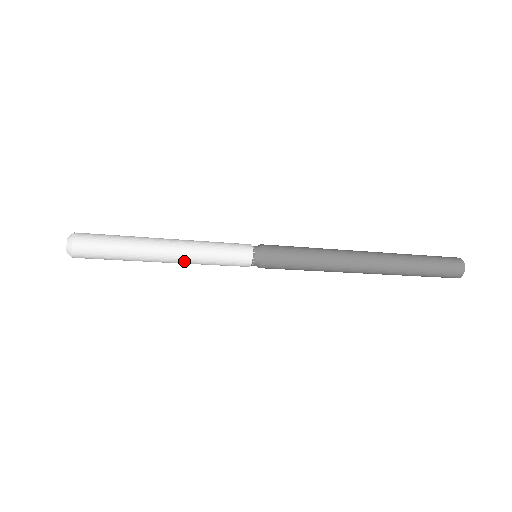
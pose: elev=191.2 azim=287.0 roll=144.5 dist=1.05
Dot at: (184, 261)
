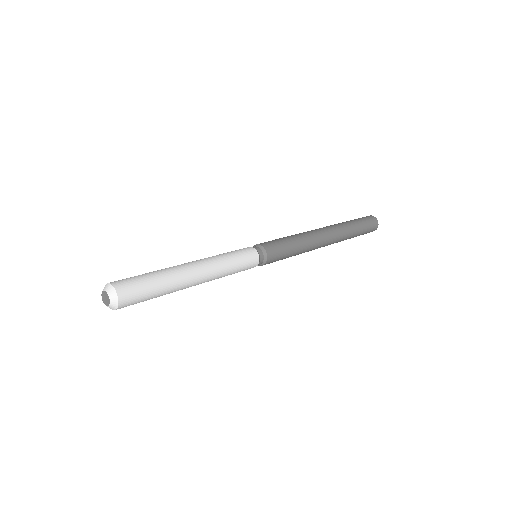
Dot at: (209, 280)
